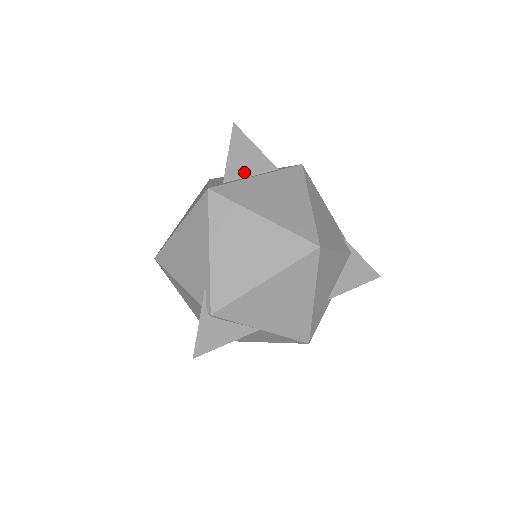
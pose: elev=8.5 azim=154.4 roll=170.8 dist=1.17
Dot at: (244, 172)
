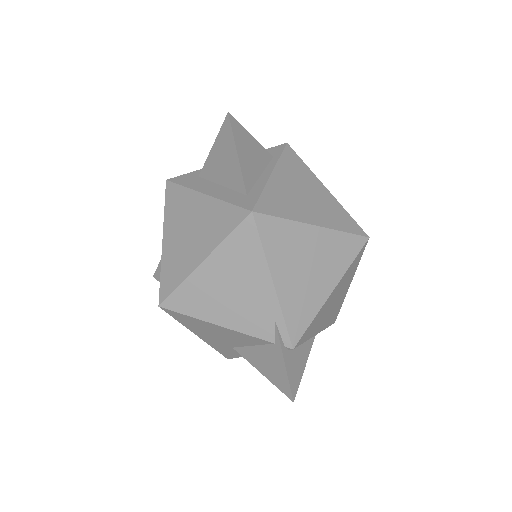
Dot at: (255, 173)
